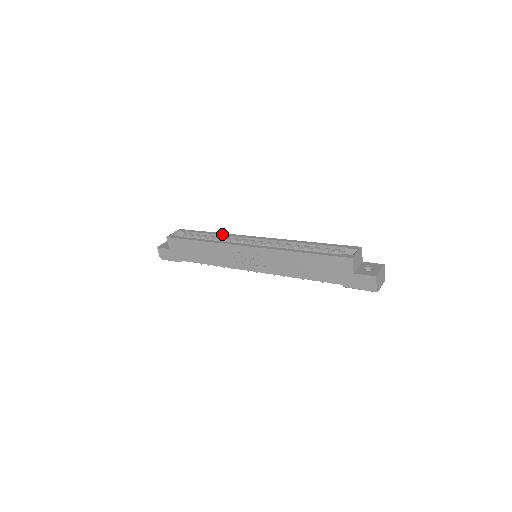
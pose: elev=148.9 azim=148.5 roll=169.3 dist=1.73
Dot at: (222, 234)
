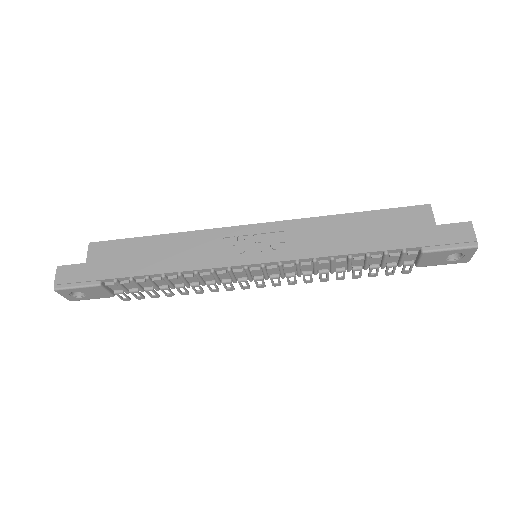
Dot at: occluded
